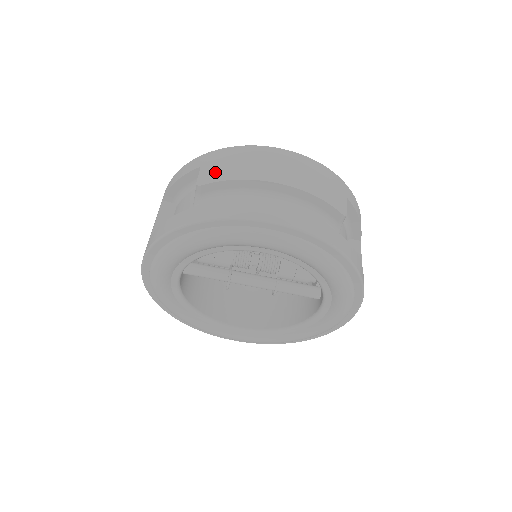
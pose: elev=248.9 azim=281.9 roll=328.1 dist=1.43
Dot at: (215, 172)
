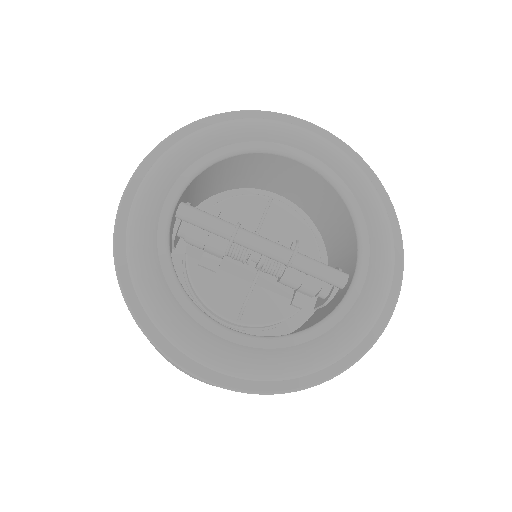
Dot at: occluded
